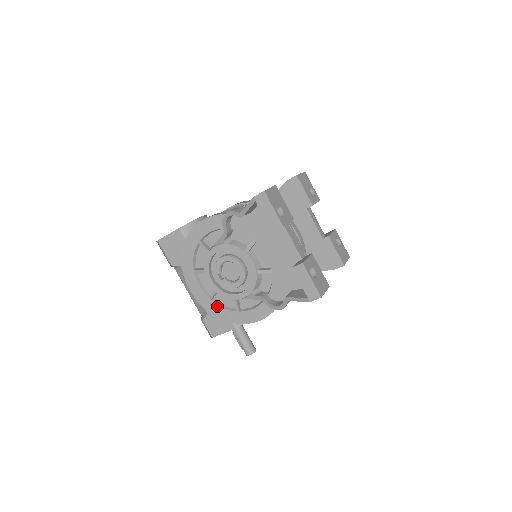
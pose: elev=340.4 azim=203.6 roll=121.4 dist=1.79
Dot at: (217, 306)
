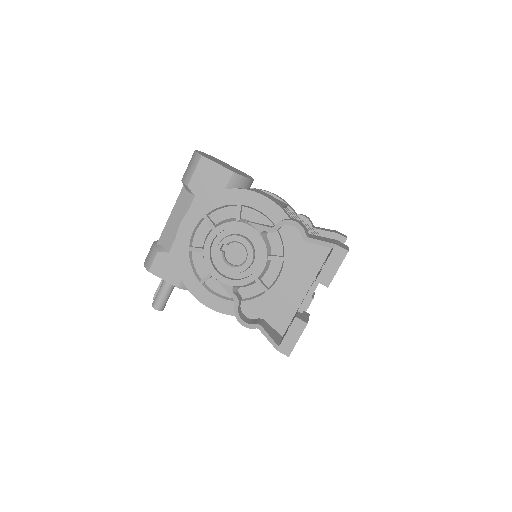
Dot at: (188, 260)
